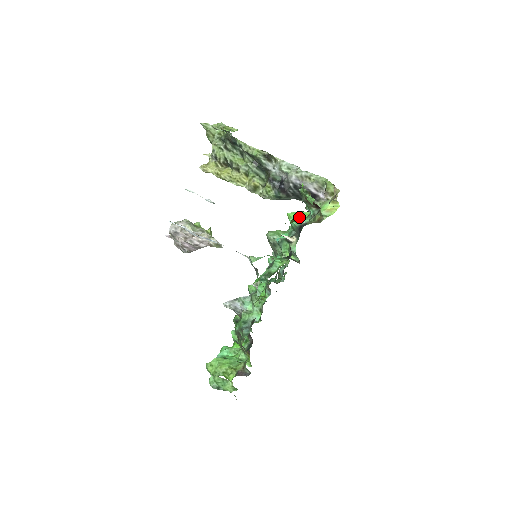
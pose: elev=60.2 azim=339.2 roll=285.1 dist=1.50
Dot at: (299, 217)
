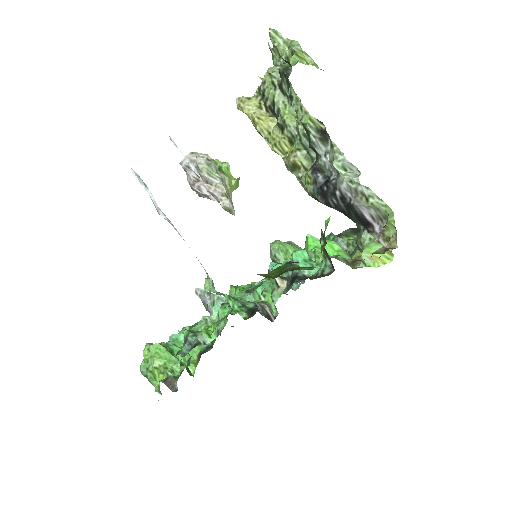
Dot at: occluded
